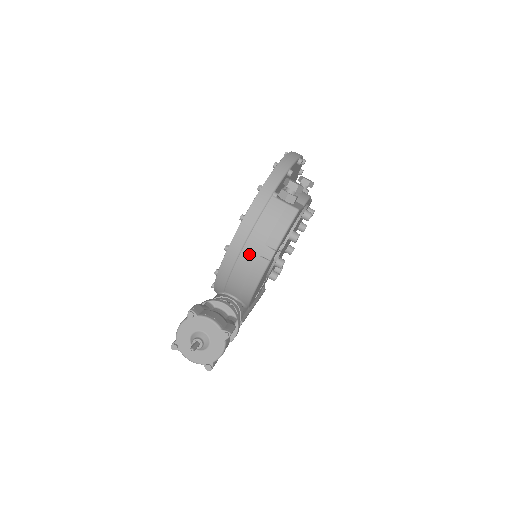
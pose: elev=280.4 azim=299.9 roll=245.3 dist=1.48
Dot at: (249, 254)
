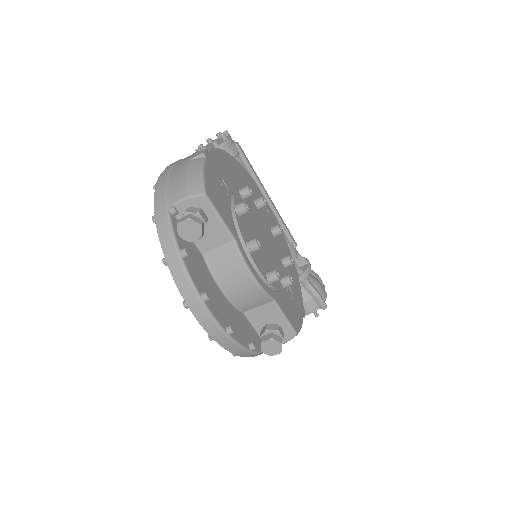
Dot at: occluded
